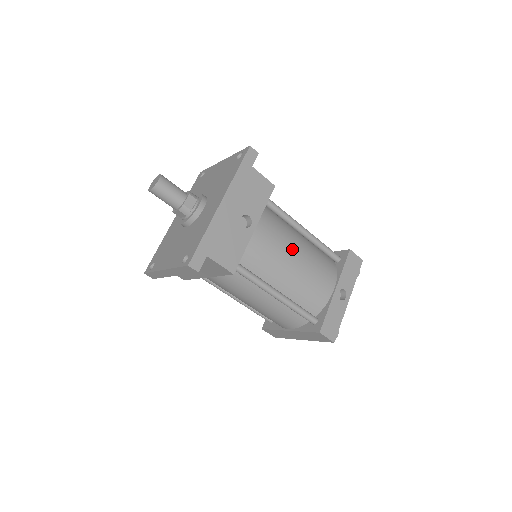
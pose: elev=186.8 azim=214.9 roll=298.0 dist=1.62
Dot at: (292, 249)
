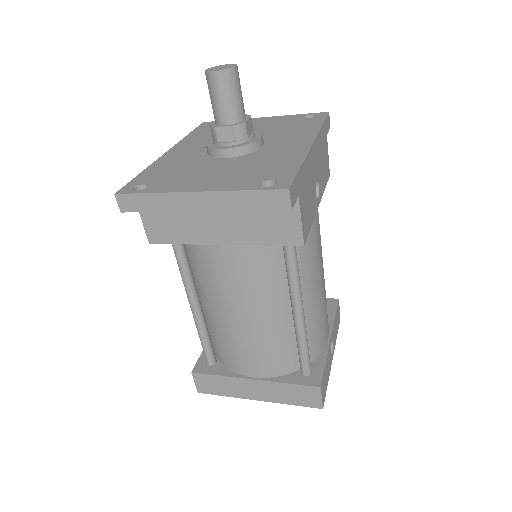
Dot at: (322, 261)
